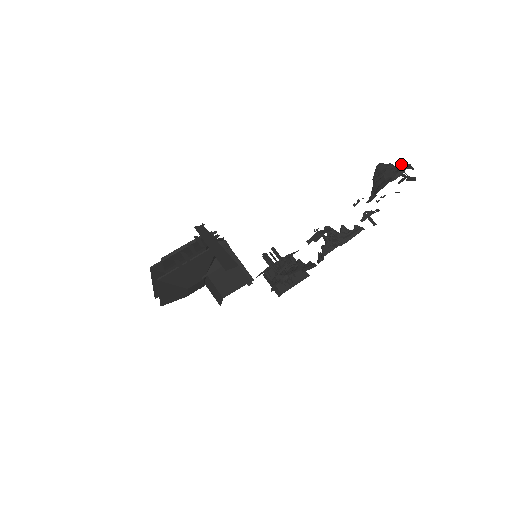
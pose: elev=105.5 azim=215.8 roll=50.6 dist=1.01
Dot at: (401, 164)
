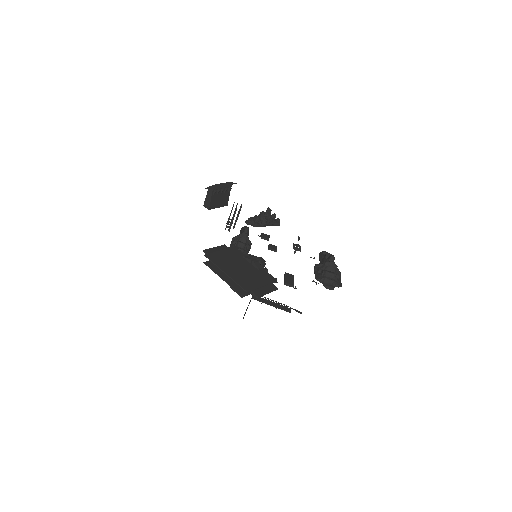
Dot at: occluded
